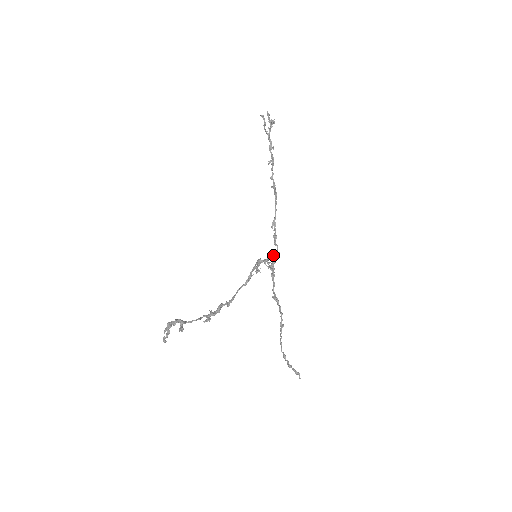
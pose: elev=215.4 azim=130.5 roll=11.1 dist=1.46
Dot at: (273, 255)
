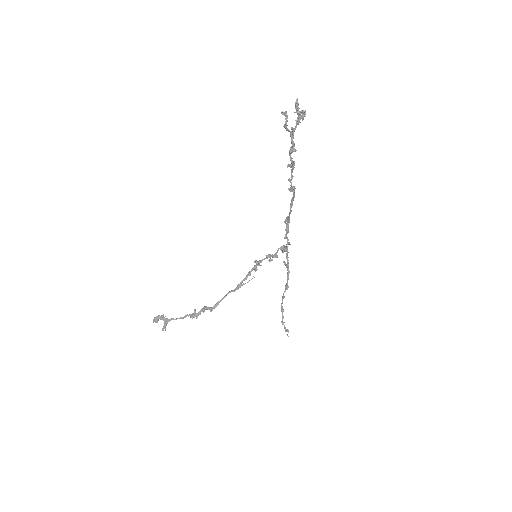
Dot at: occluded
